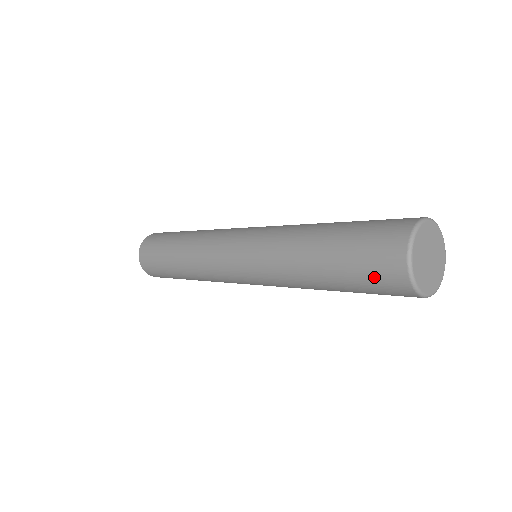
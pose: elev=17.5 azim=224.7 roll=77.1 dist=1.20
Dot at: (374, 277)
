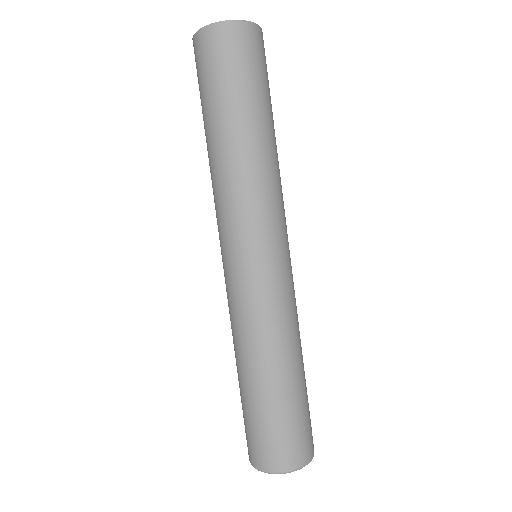
Dot at: occluded
